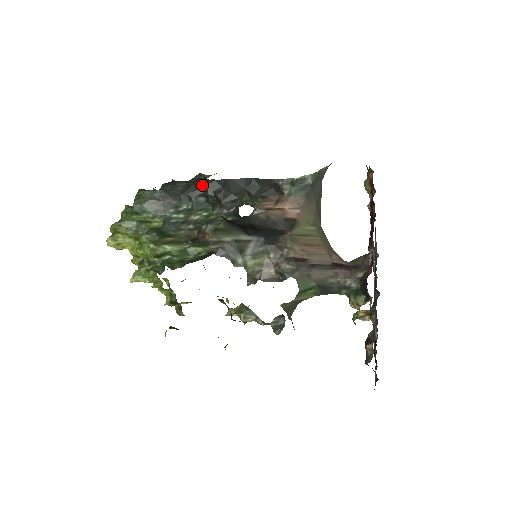
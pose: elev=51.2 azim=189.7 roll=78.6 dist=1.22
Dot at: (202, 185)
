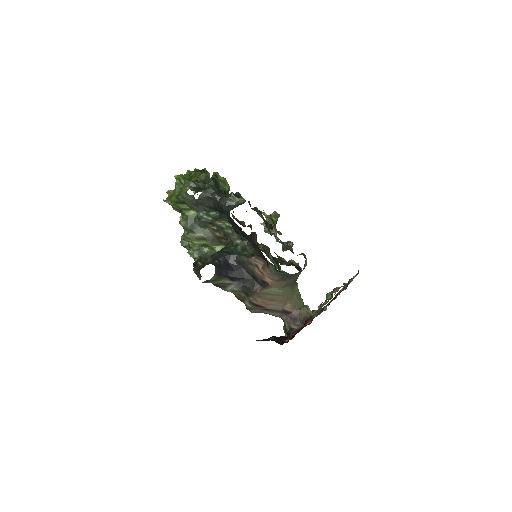
Dot at: (226, 214)
